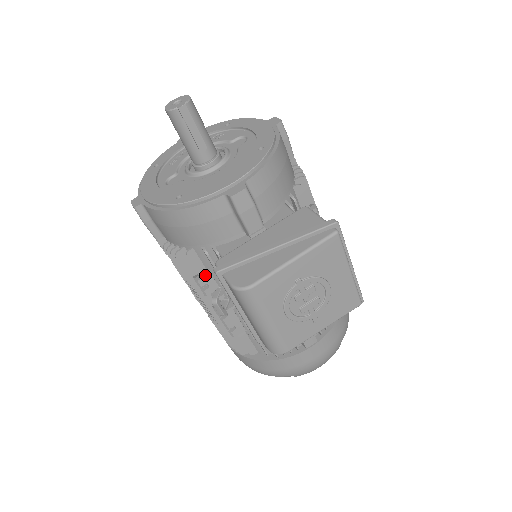
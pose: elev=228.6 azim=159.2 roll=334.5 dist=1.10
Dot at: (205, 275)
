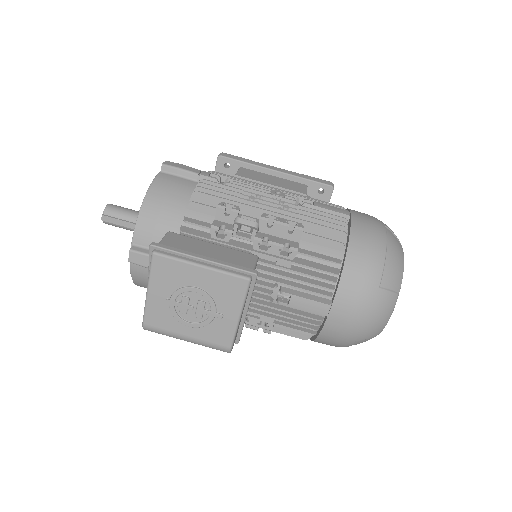
Dot at: occluded
